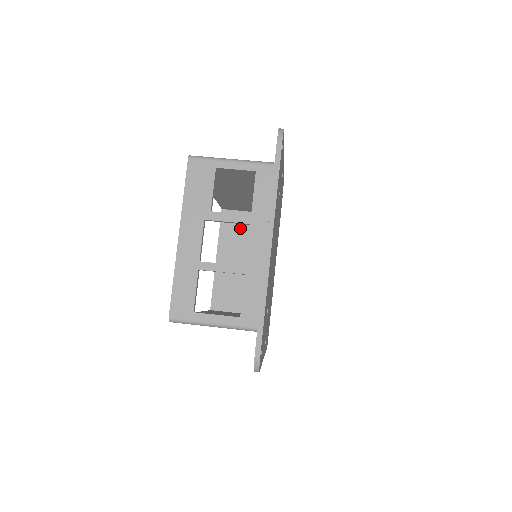
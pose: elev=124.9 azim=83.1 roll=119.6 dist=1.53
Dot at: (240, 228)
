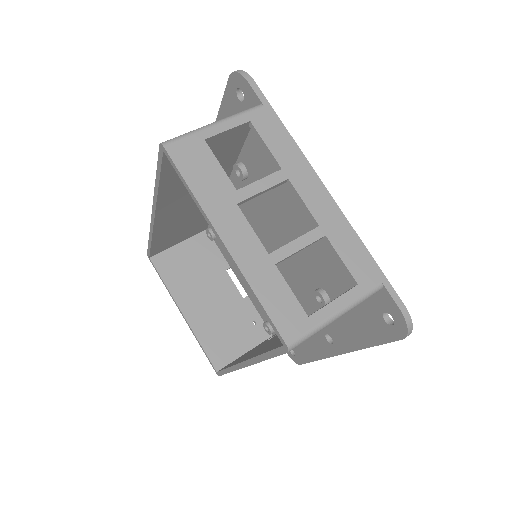
Dot at: (184, 265)
